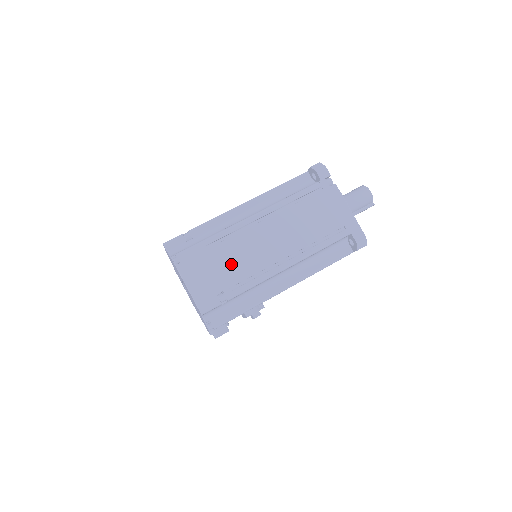
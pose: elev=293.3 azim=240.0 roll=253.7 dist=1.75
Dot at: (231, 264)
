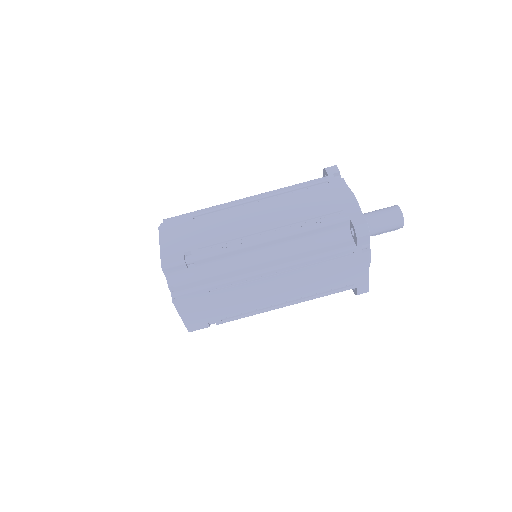
Dot at: (230, 304)
